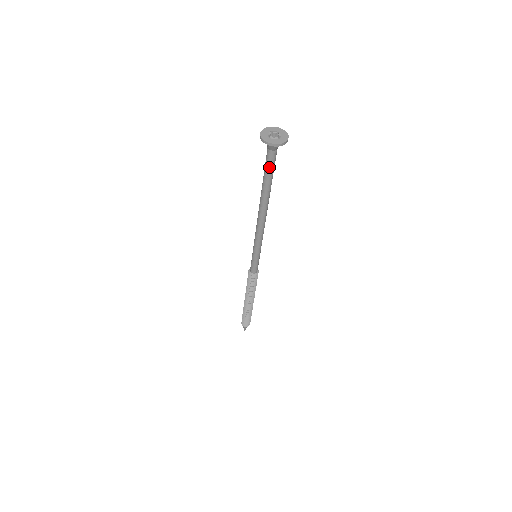
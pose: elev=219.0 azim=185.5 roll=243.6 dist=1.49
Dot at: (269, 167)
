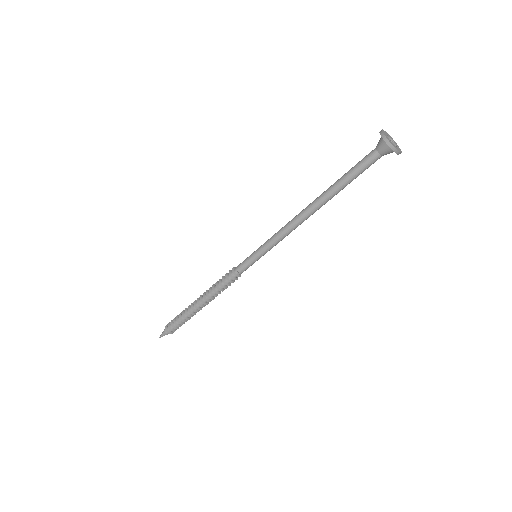
Dot at: (359, 165)
